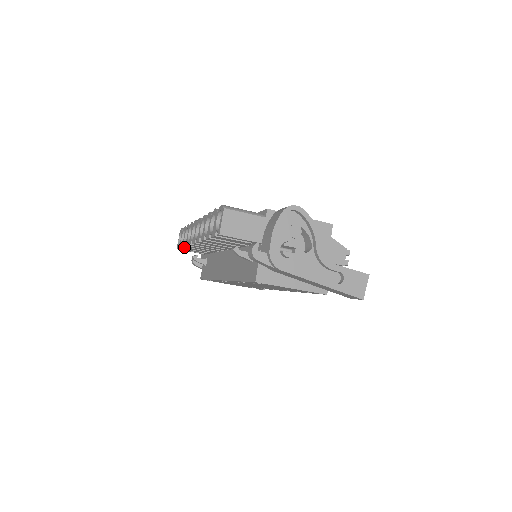
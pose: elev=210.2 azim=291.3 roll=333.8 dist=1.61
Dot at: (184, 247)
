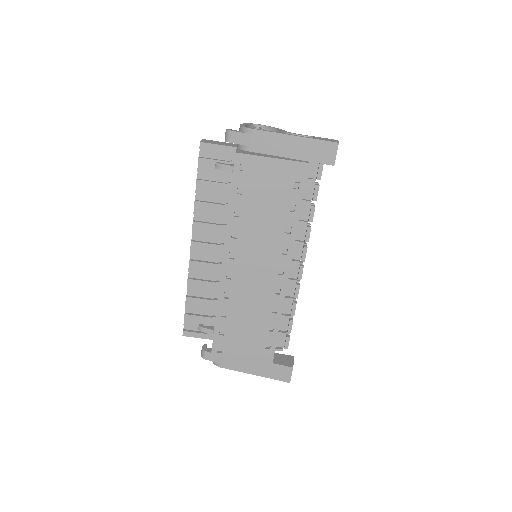
Dot at: (187, 300)
